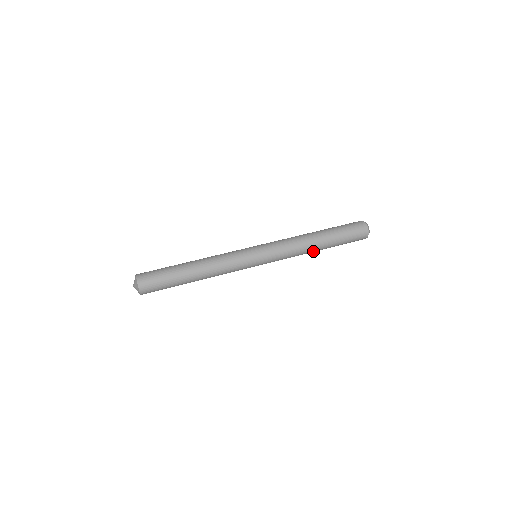
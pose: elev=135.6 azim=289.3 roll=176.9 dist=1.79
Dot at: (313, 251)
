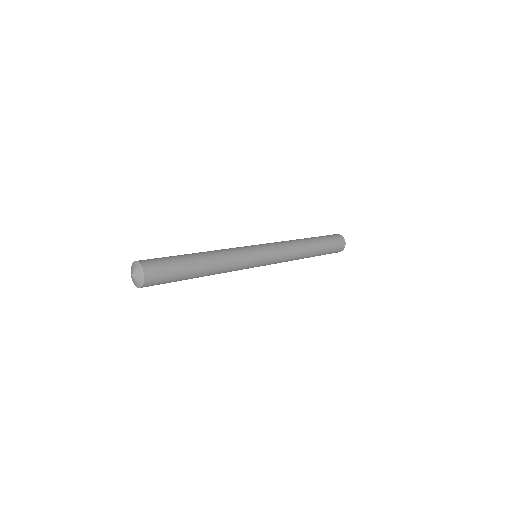
Dot at: (304, 257)
